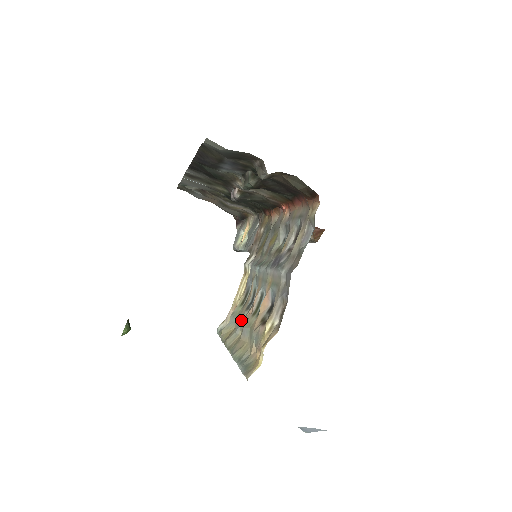
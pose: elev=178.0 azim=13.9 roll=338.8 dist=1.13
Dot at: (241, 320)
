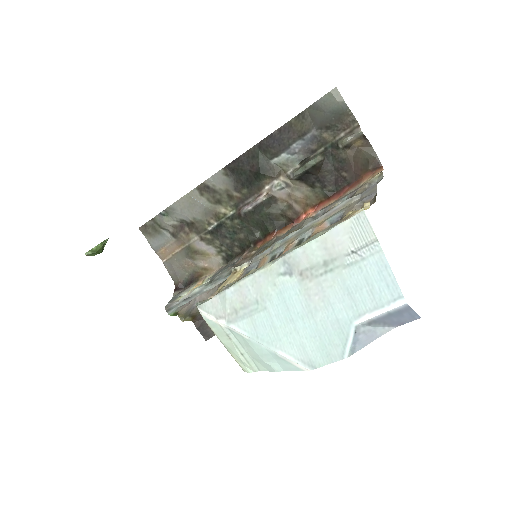
Dot at: occluded
